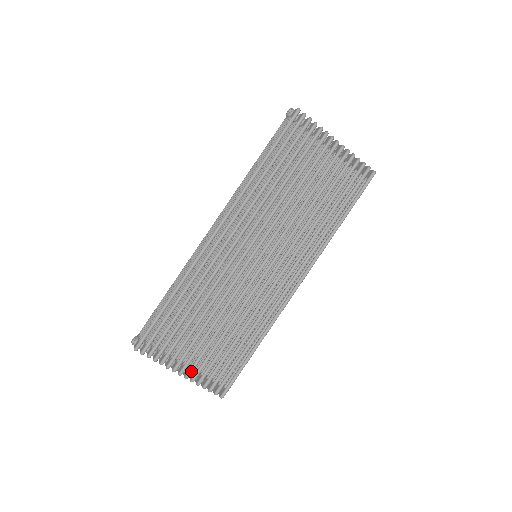
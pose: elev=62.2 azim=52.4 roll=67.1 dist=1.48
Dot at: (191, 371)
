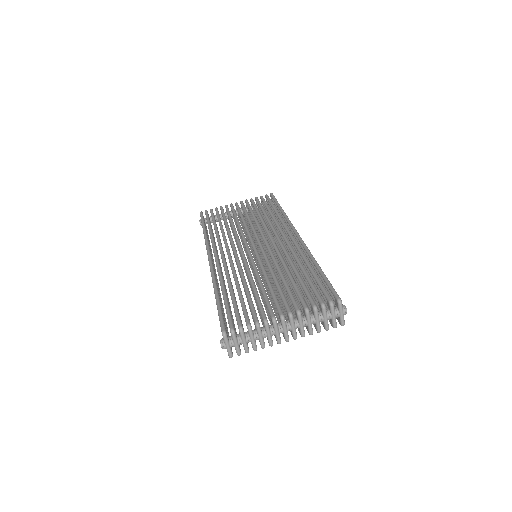
Dot at: (287, 308)
